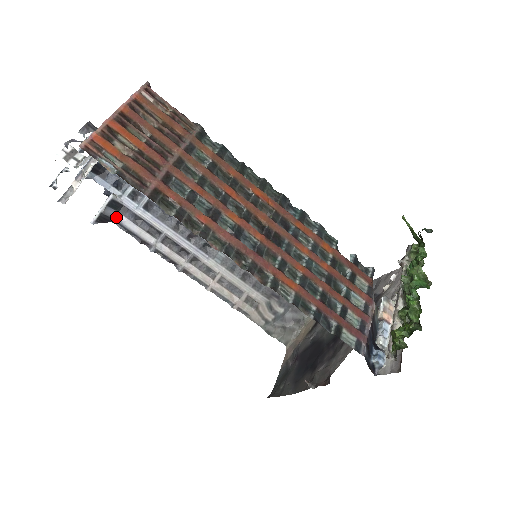
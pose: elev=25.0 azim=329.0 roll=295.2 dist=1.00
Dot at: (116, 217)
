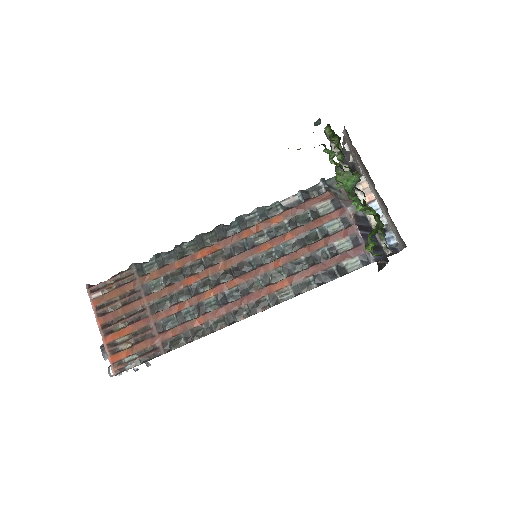
Dot at: occluded
